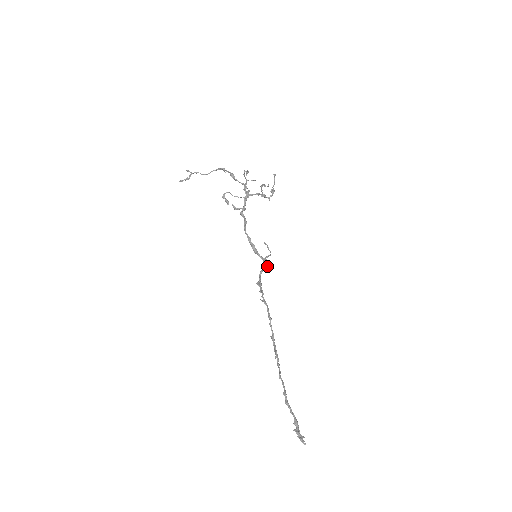
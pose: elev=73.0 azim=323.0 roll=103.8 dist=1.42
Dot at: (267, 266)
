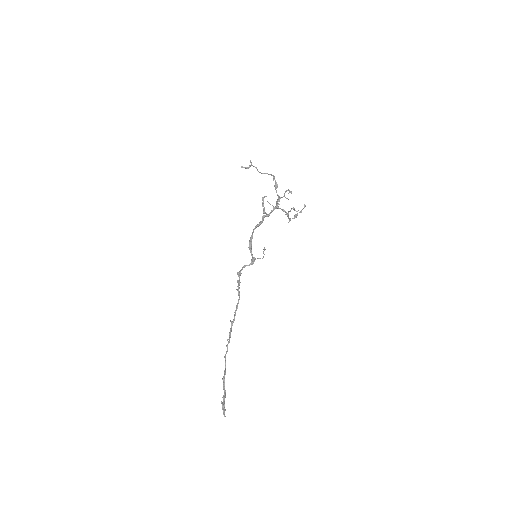
Dot at: (252, 264)
